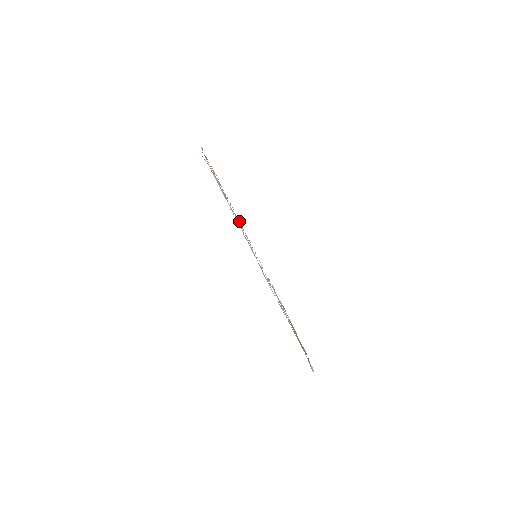
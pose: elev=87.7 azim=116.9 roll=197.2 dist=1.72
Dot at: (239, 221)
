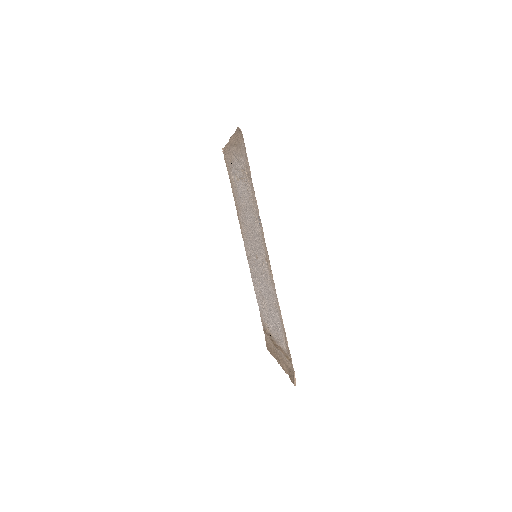
Dot at: (242, 227)
